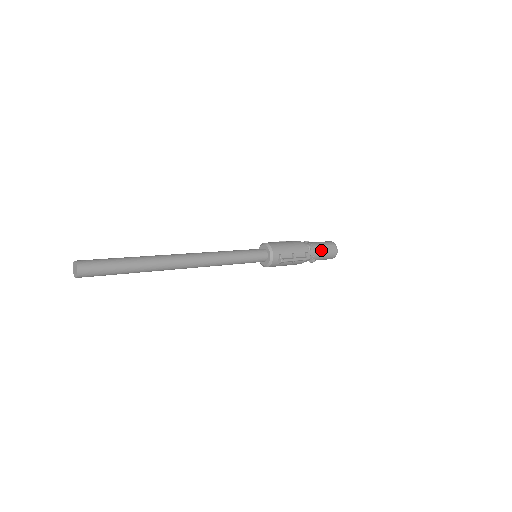
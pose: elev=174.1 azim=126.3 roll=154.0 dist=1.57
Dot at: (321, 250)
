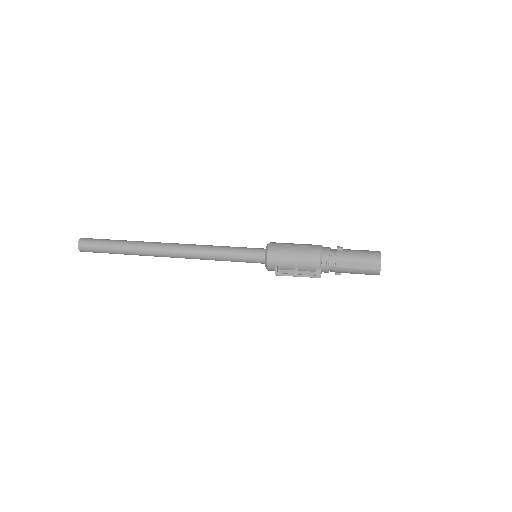
Dot at: (348, 267)
